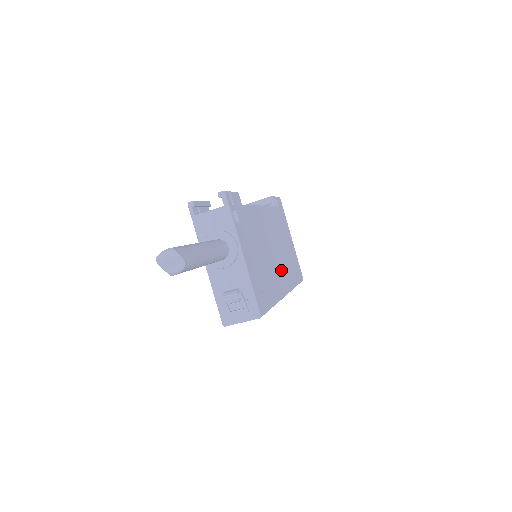
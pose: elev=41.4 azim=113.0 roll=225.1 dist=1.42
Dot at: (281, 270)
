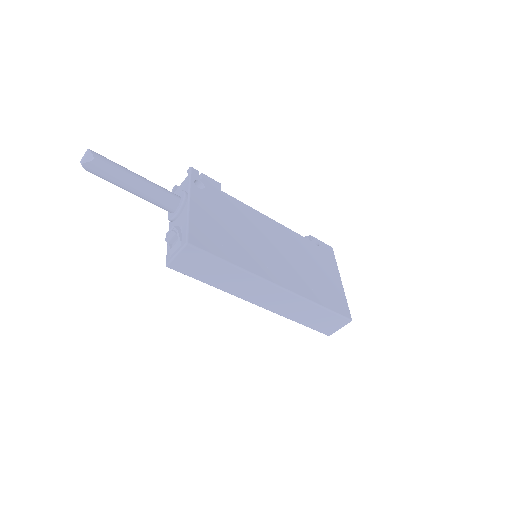
Dot at: (281, 268)
